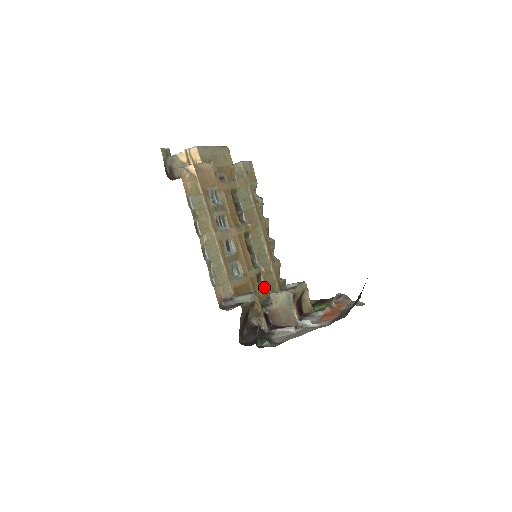
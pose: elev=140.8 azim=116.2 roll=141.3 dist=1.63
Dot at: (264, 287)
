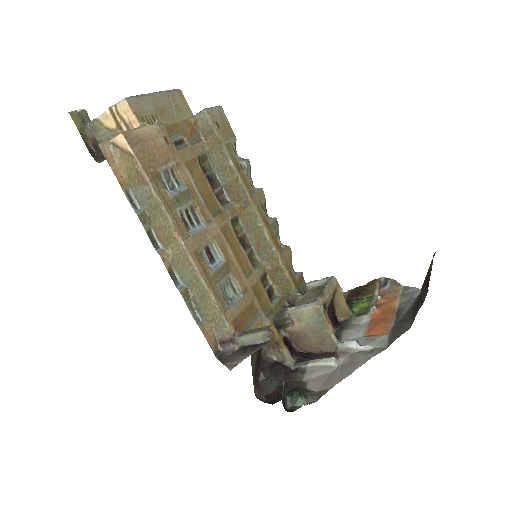
Dot at: (274, 291)
